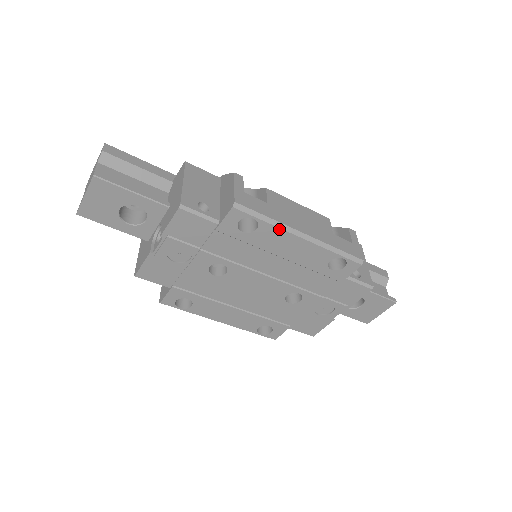
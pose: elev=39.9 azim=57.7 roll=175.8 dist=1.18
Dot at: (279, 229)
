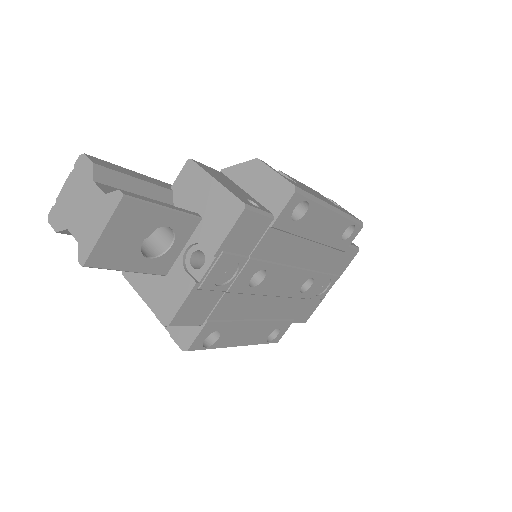
Dot at: (322, 207)
